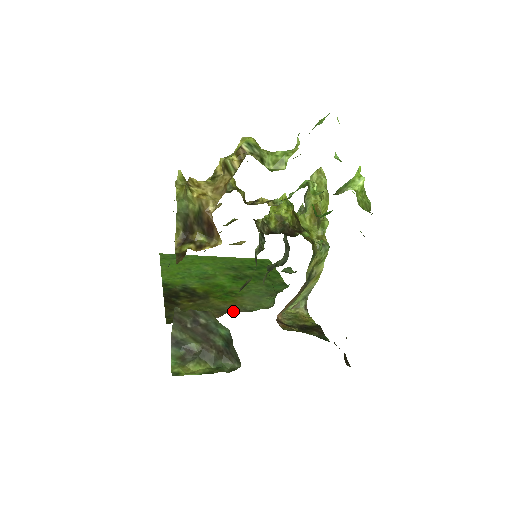
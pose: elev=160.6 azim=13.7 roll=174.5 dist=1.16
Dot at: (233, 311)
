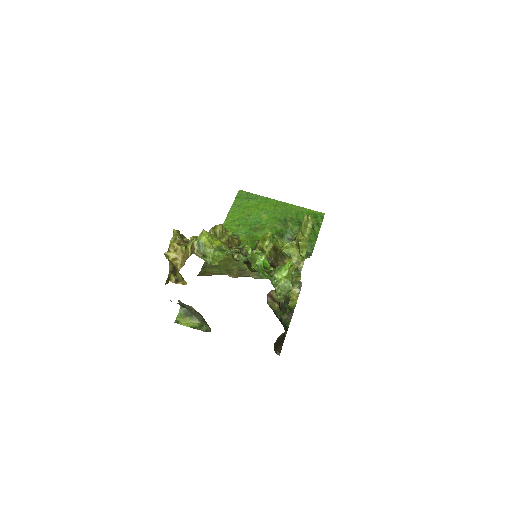
Dot at: (248, 274)
